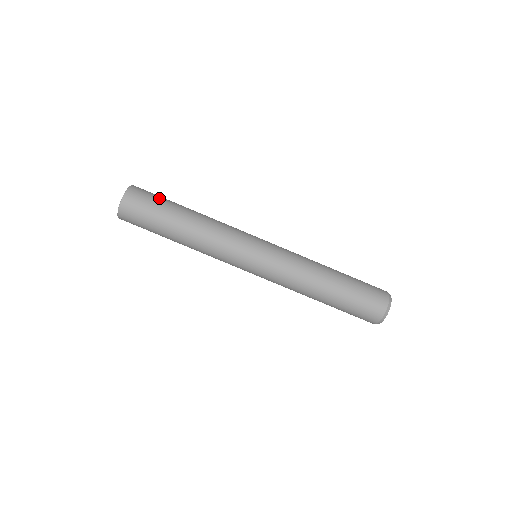
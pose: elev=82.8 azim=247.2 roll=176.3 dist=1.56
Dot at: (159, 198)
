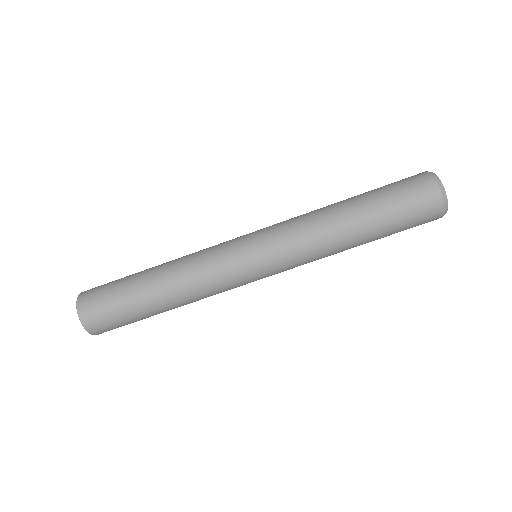
Dot at: (117, 280)
